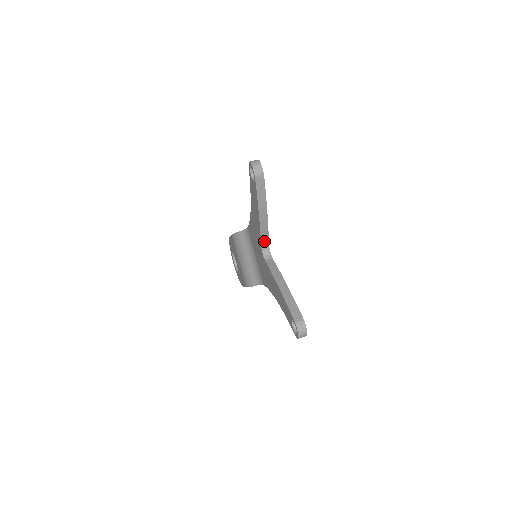
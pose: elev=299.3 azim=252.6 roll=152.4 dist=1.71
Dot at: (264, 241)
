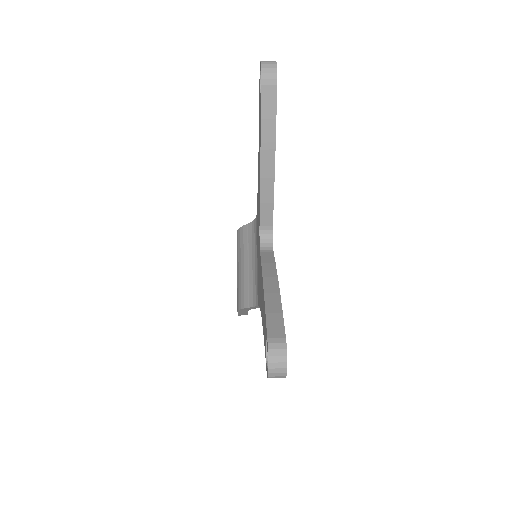
Dot at: (265, 219)
